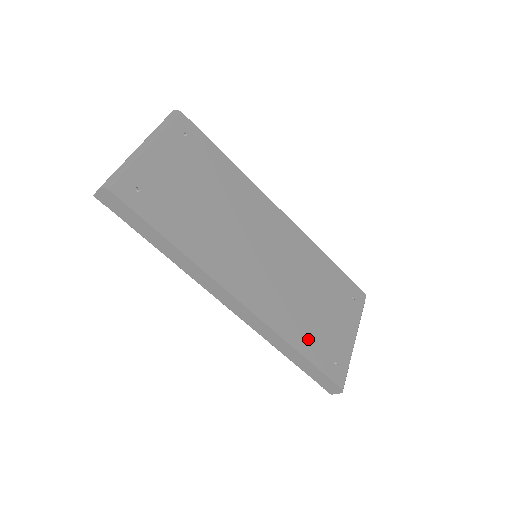
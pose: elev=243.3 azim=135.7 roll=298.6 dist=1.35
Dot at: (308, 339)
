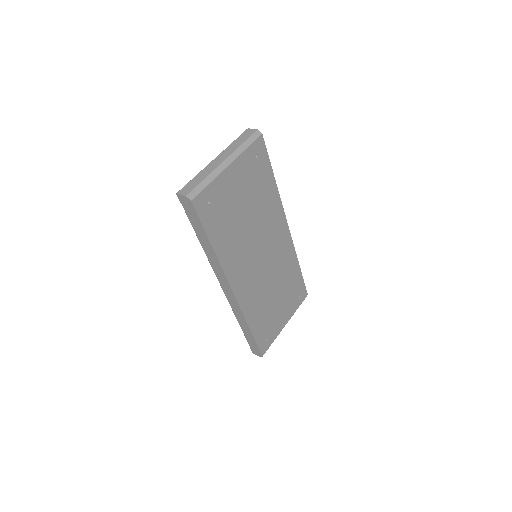
Dot at: (260, 322)
